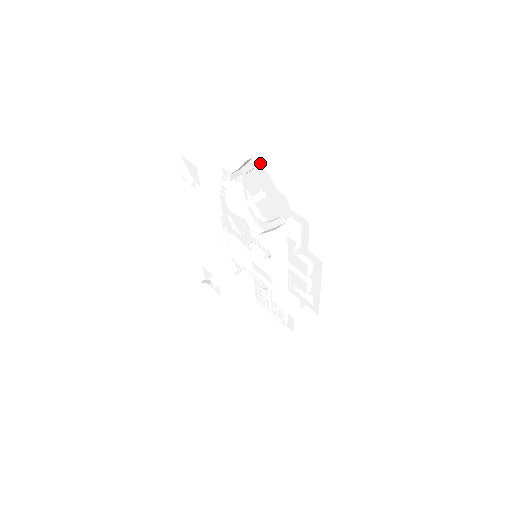
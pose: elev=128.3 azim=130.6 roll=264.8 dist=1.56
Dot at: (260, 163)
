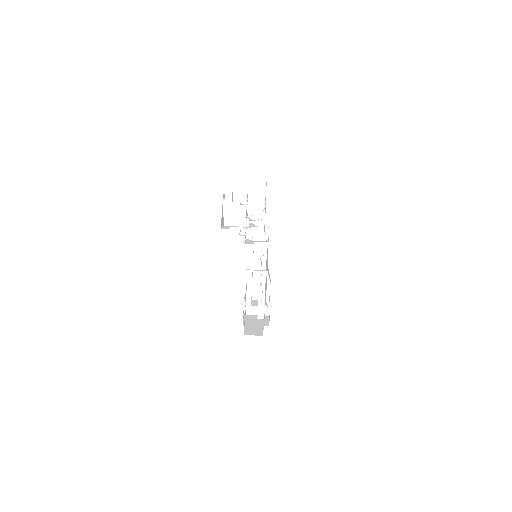
Dot at: occluded
